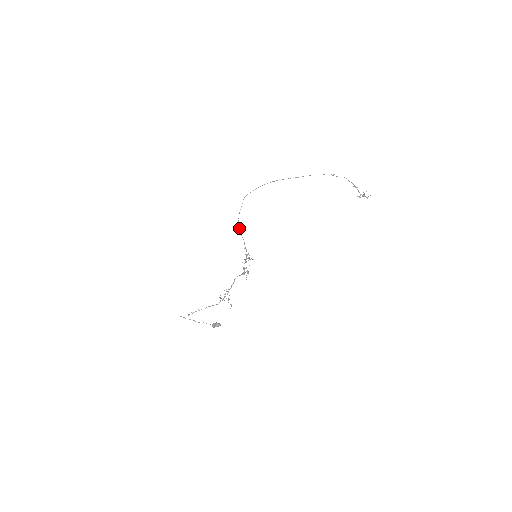
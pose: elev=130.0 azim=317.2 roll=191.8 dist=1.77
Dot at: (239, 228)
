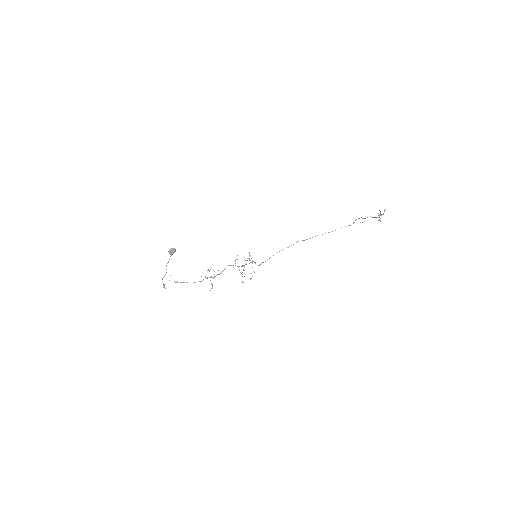
Dot at: (262, 262)
